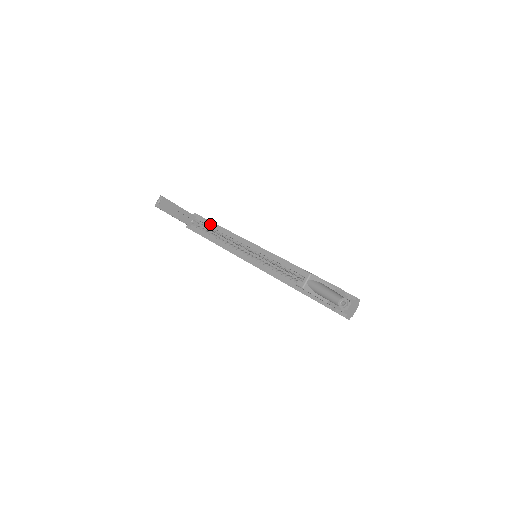
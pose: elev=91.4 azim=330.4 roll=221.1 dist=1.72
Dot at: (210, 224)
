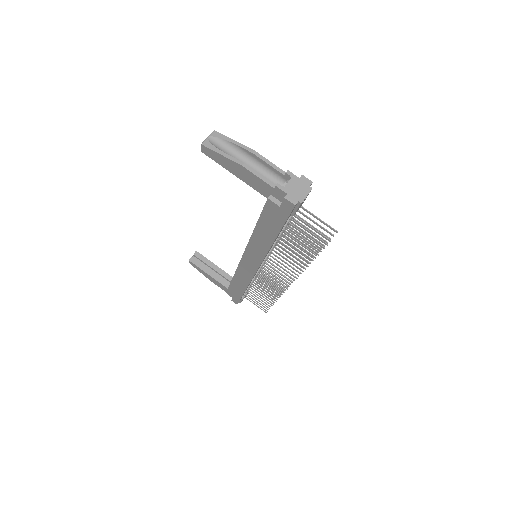
Dot at: occluded
